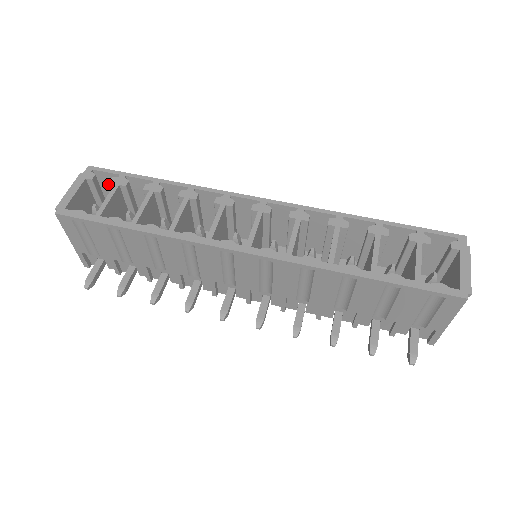
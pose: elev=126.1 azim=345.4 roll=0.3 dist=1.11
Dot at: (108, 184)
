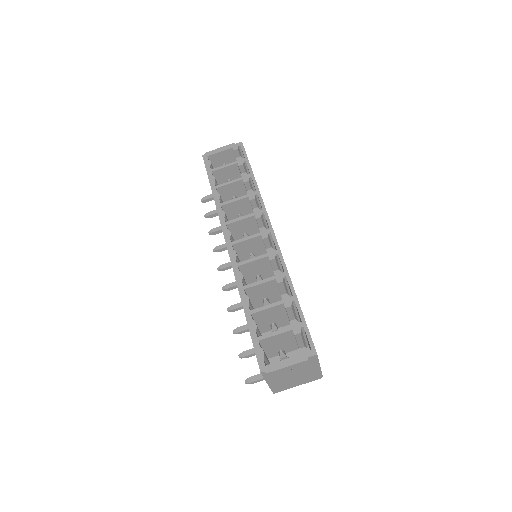
Dot at: occluded
